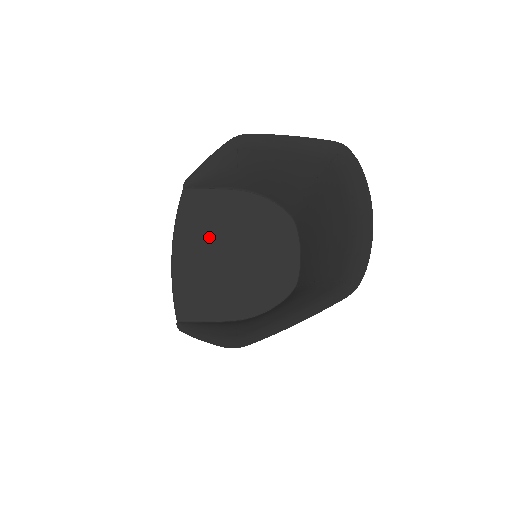
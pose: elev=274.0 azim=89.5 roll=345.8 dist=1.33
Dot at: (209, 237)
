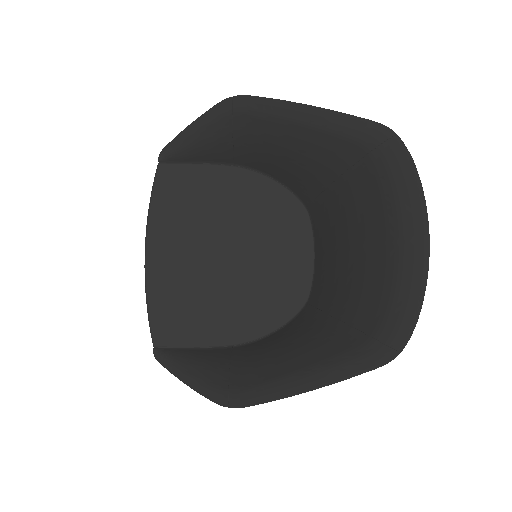
Dot at: (194, 233)
